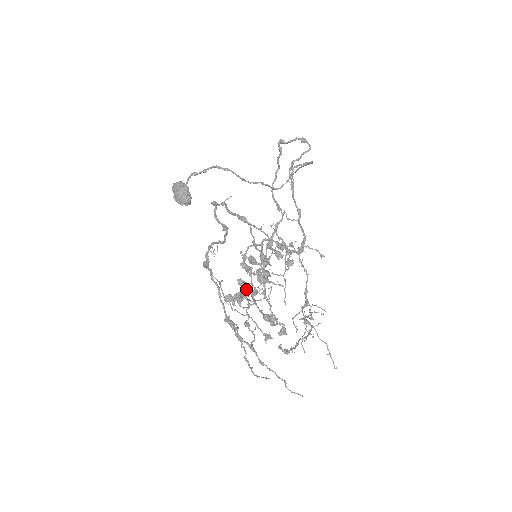
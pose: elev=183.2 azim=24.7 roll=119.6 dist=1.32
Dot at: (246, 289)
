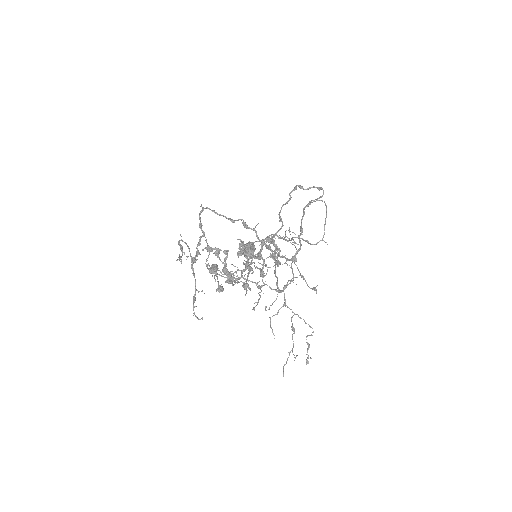
Dot at: occluded
